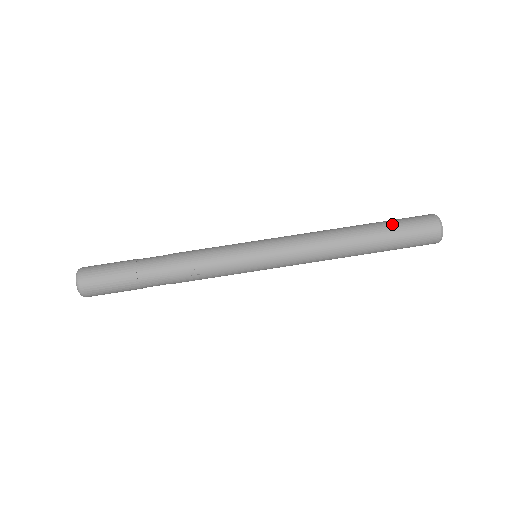
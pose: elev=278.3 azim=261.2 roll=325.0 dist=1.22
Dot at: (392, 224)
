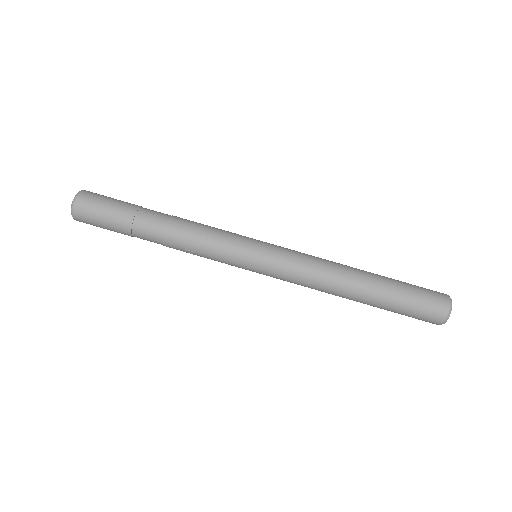
Dot at: (401, 297)
